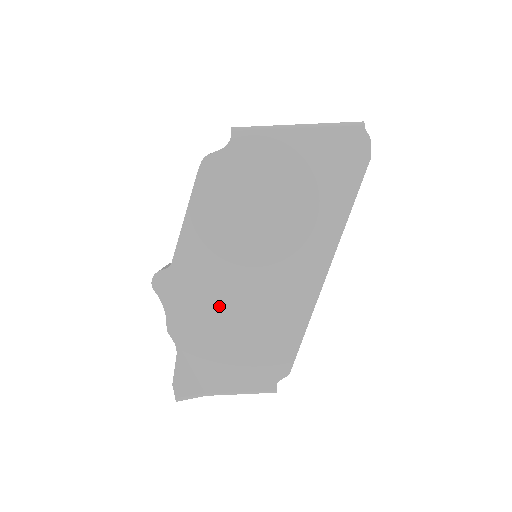
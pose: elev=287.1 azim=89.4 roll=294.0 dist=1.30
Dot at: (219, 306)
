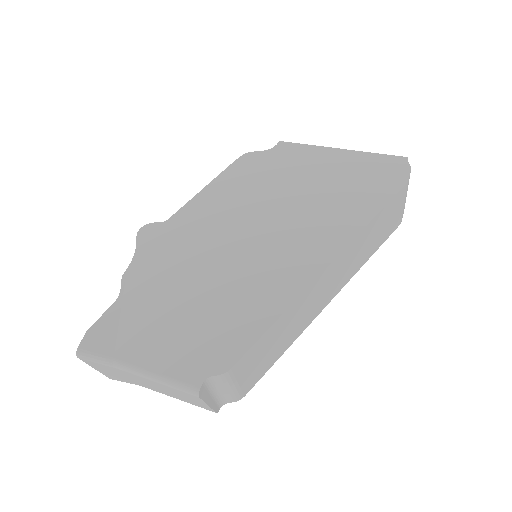
Dot at: (189, 268)
